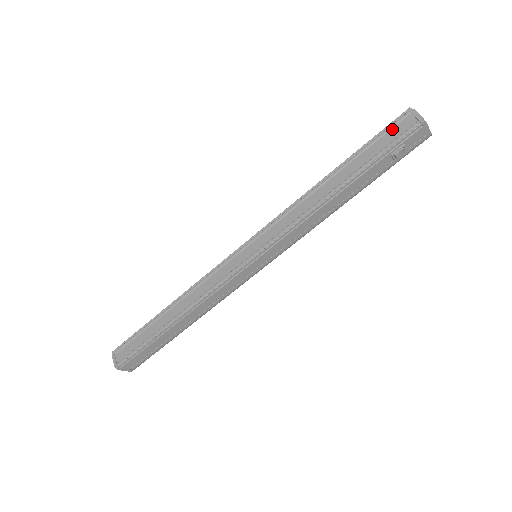
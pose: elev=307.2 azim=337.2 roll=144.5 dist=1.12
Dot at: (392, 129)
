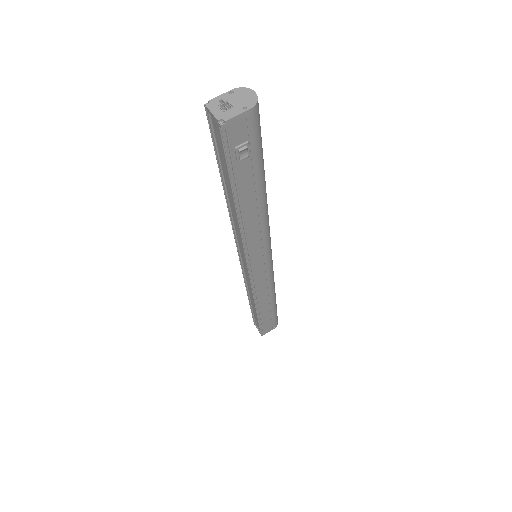
Dot at: (215, 136)
